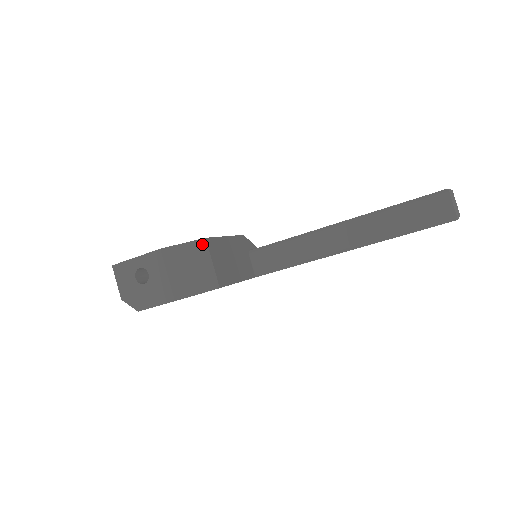
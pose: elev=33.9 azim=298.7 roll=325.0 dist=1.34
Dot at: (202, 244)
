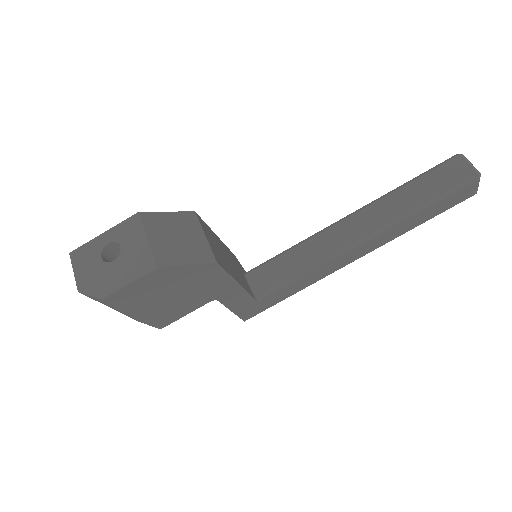
Dot at: (191, 216)
